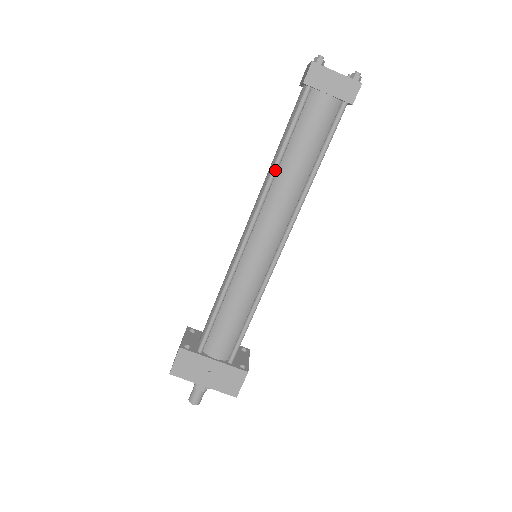
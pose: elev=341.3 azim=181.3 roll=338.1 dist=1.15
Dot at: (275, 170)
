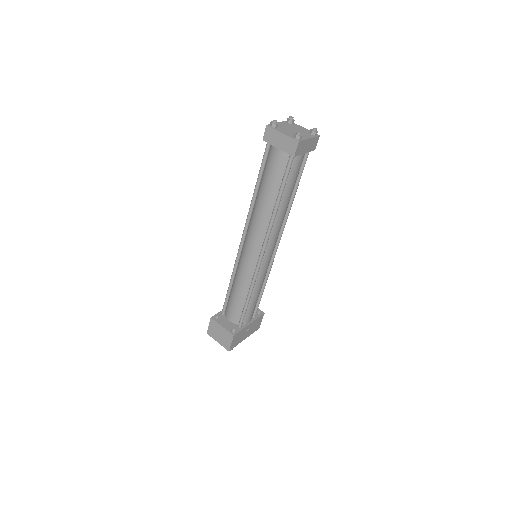
Dot at: (277, 212)
